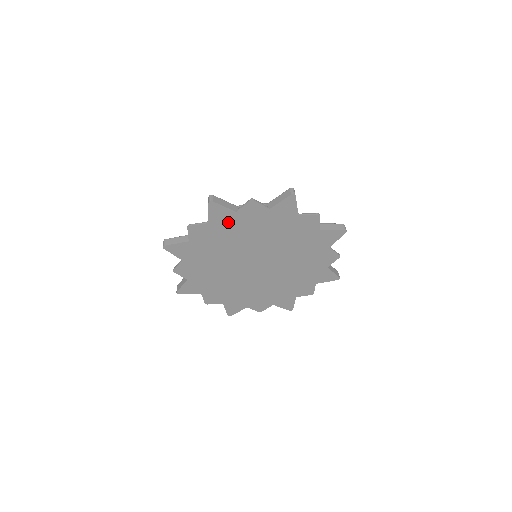
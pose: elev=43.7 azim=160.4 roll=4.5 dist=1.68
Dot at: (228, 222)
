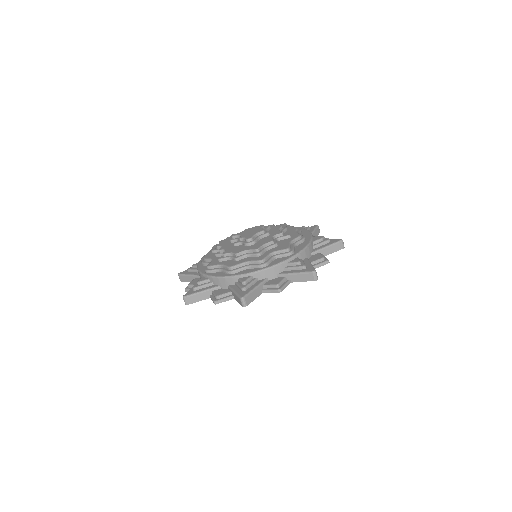
Dot at: occluded
